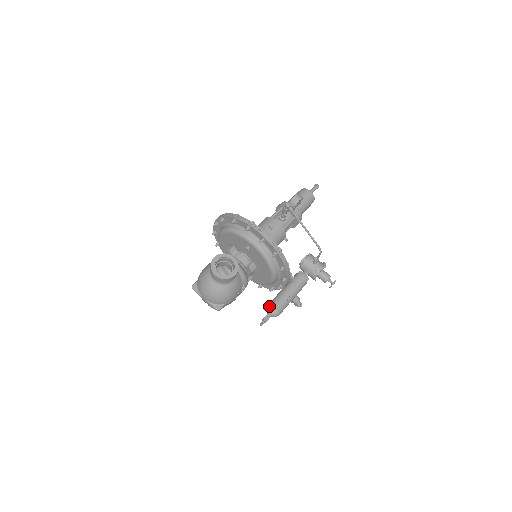
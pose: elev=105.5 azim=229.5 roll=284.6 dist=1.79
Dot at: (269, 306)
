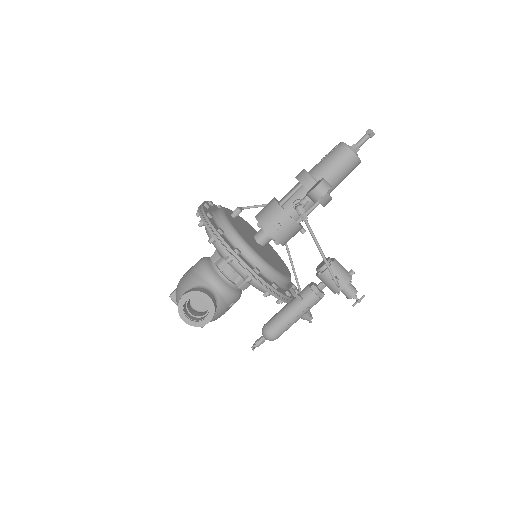
Dot at: (264, 331)
